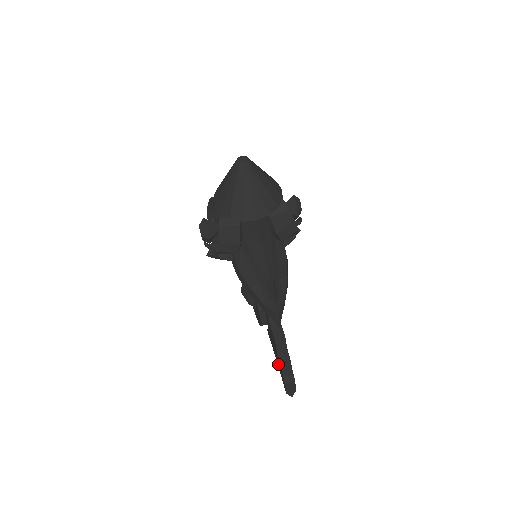
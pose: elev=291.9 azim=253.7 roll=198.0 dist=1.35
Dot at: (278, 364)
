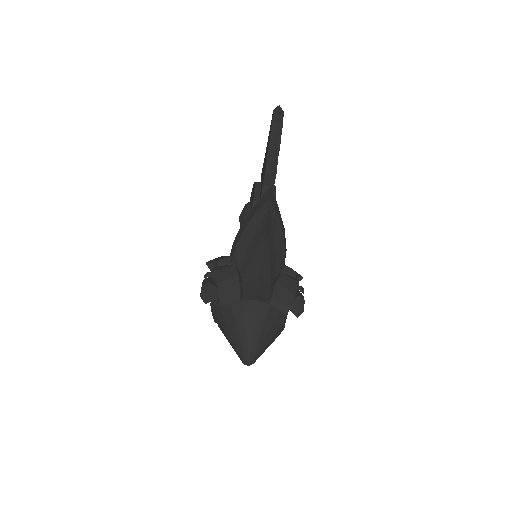
Dot at: occluded
